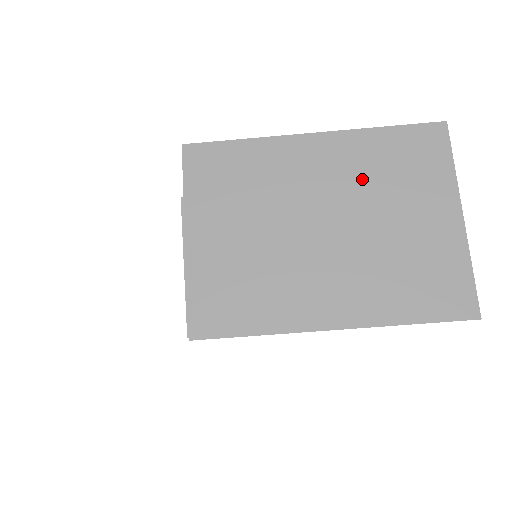
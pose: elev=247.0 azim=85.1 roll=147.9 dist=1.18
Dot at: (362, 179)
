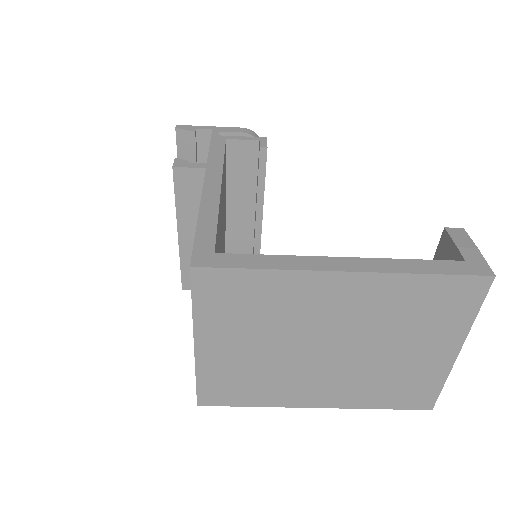
Dot at: (381, 317)
